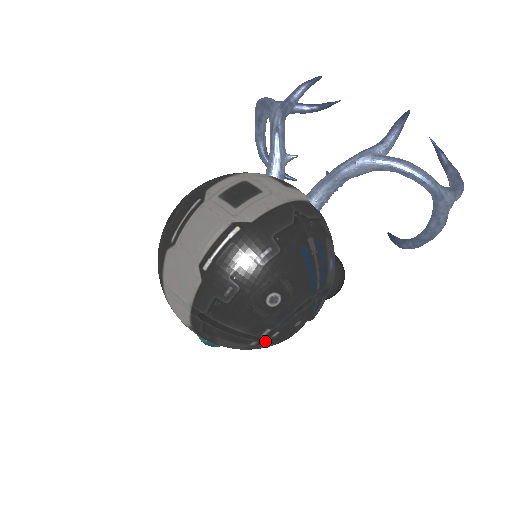
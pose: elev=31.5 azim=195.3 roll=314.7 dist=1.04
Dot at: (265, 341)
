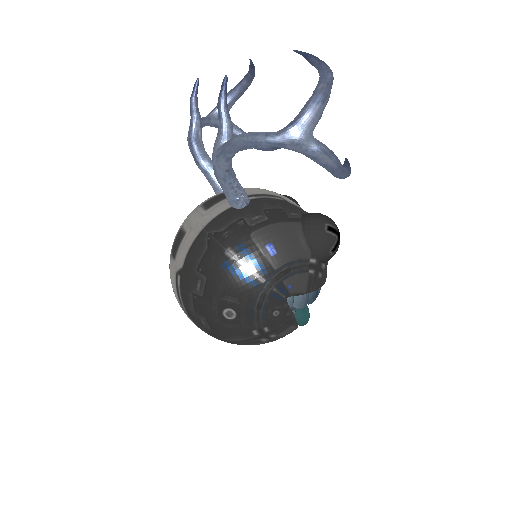
Dot at: (269, 335)
